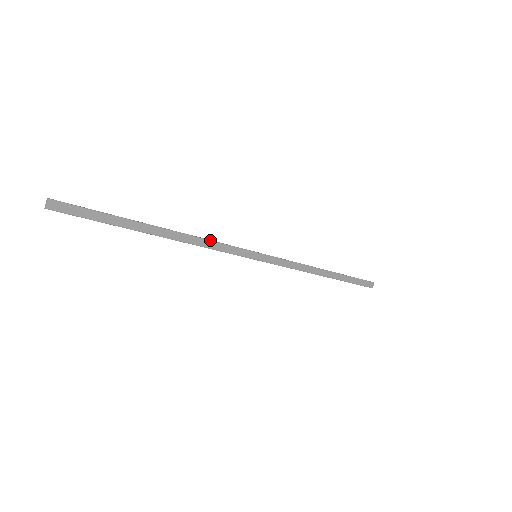
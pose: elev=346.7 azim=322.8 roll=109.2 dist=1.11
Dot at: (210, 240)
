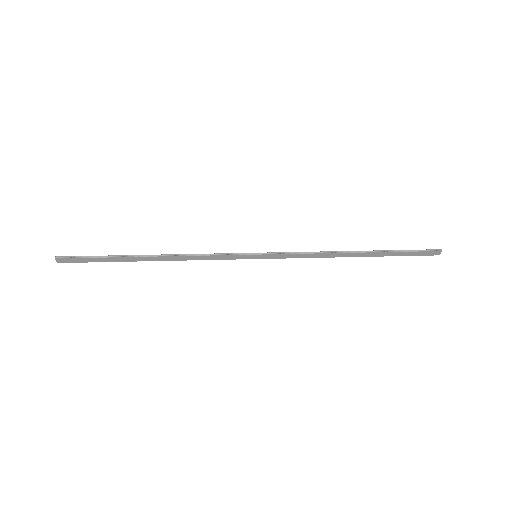
Dot at: (199, 255)
